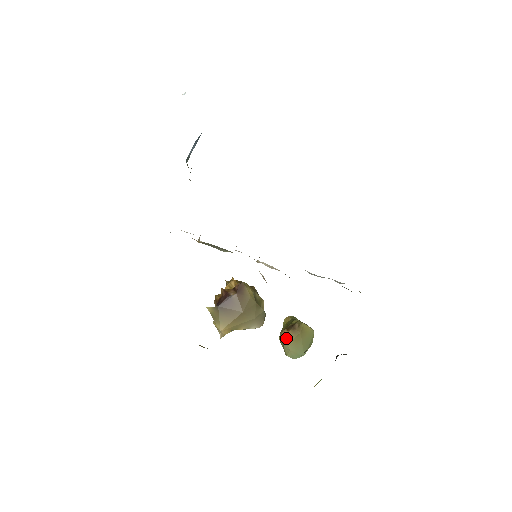
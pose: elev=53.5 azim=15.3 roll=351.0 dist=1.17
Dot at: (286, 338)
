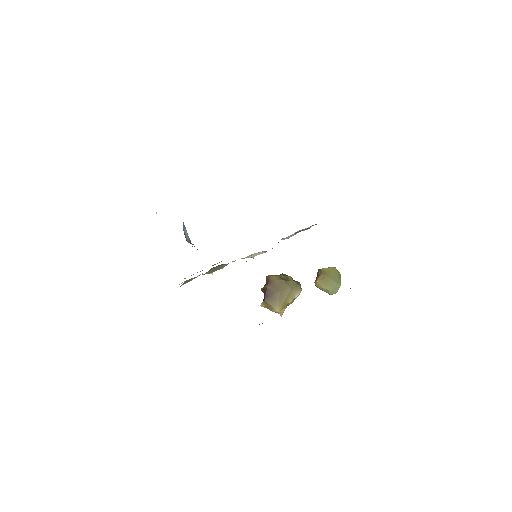
Dot at: (319, 285)
